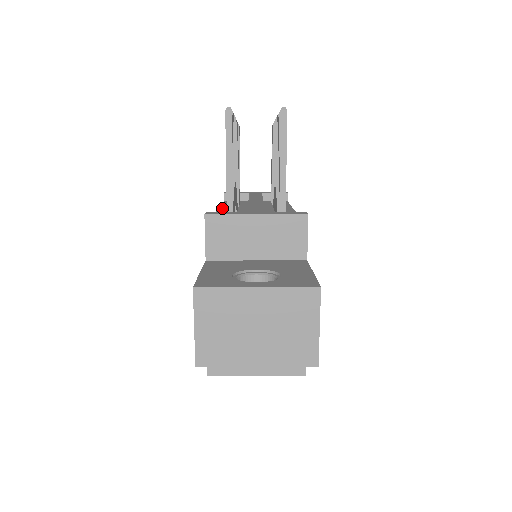
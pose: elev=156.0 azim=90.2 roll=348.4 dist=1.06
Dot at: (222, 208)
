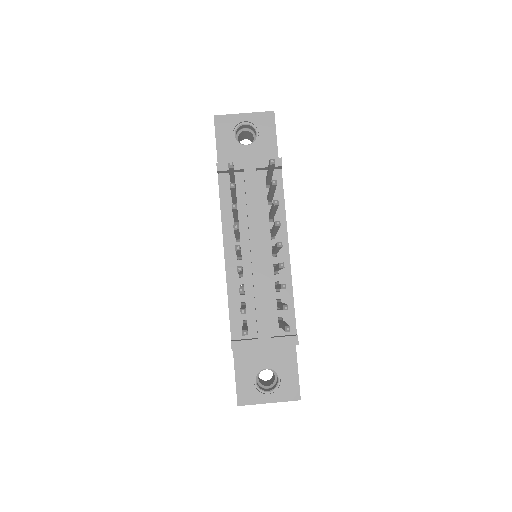
Dot at: (226, 237)
